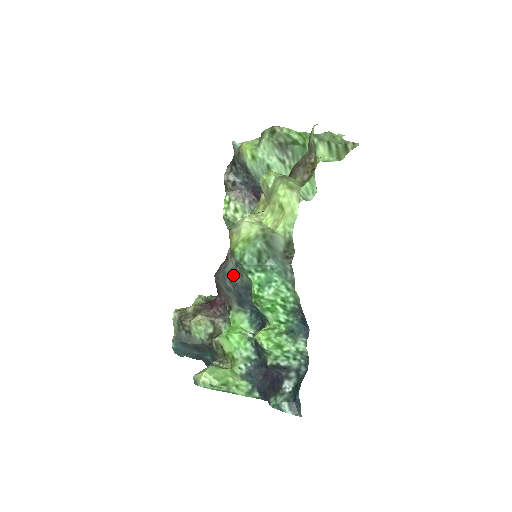
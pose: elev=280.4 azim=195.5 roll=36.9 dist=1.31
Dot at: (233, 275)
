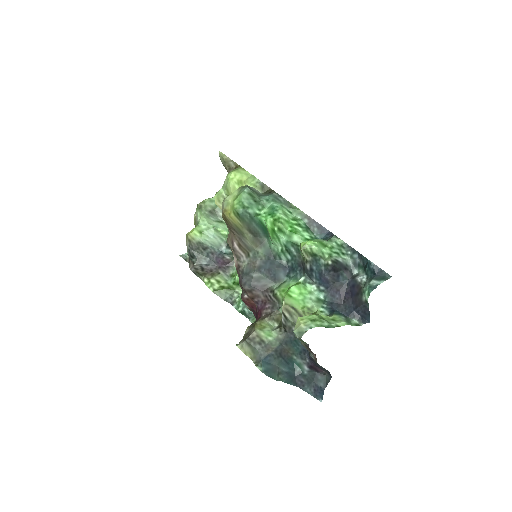
Dot at: (252, 265)
